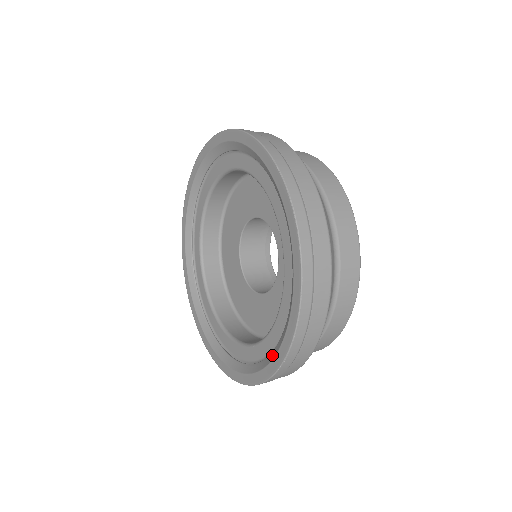
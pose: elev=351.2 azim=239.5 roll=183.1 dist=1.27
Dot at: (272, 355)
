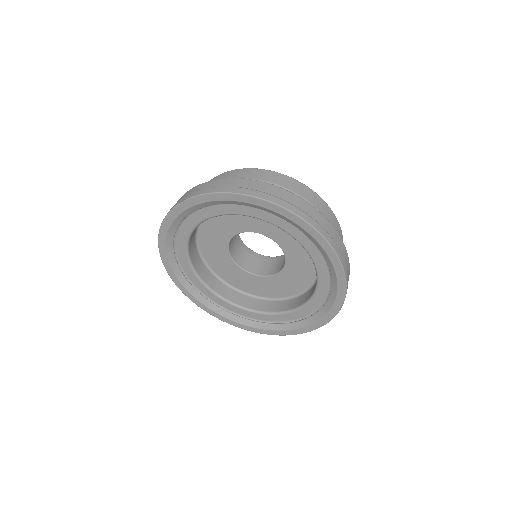
Dot at: (272, 328)
